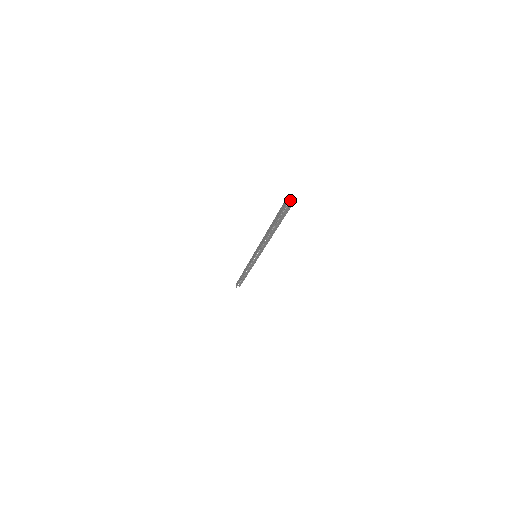
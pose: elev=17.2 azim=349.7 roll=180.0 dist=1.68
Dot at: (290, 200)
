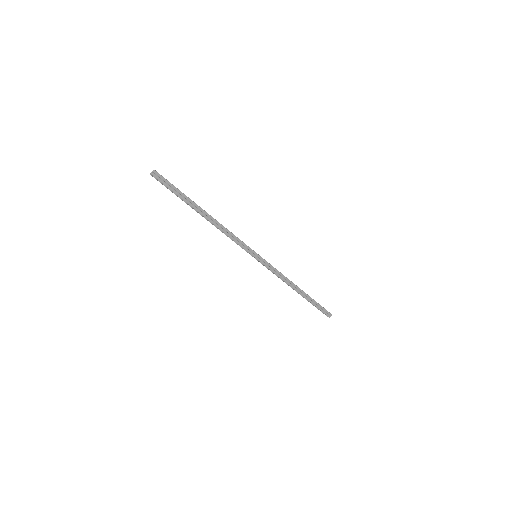
Dot at: (154, 170)
